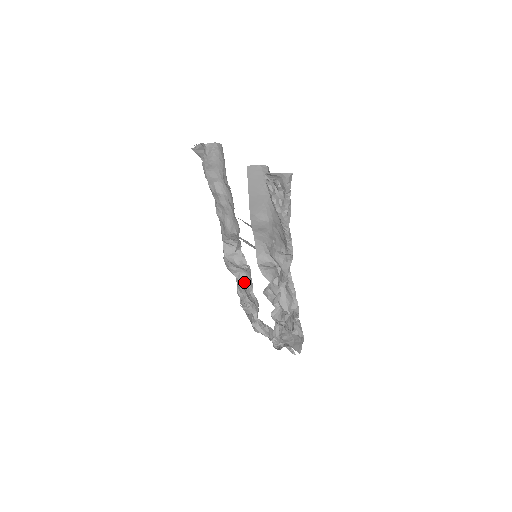
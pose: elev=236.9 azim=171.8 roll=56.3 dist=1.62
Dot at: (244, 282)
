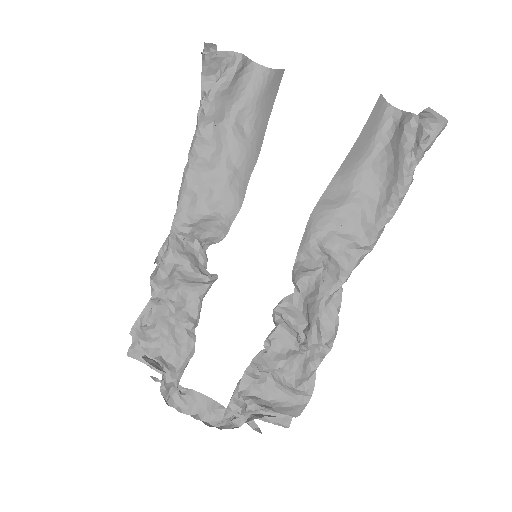
Dot at: (178, 308)
